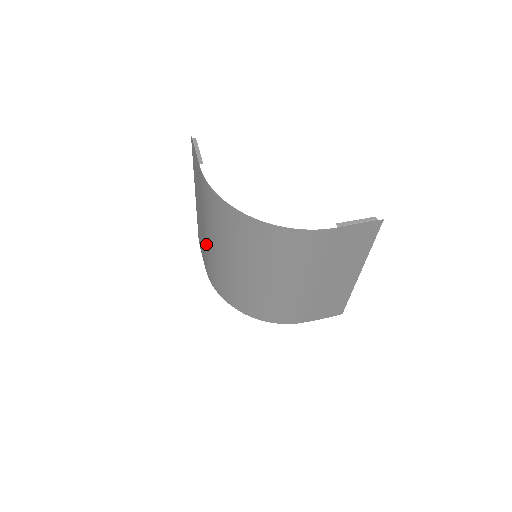
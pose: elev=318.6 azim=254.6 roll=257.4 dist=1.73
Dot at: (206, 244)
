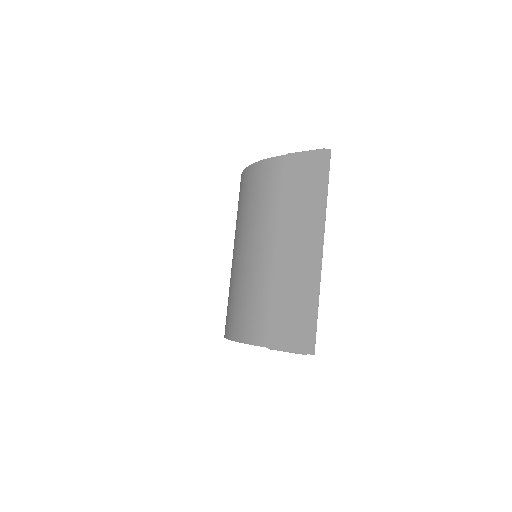
Dot at: occluded
